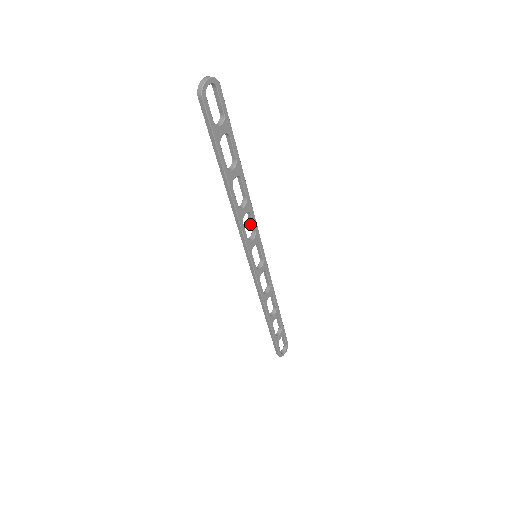
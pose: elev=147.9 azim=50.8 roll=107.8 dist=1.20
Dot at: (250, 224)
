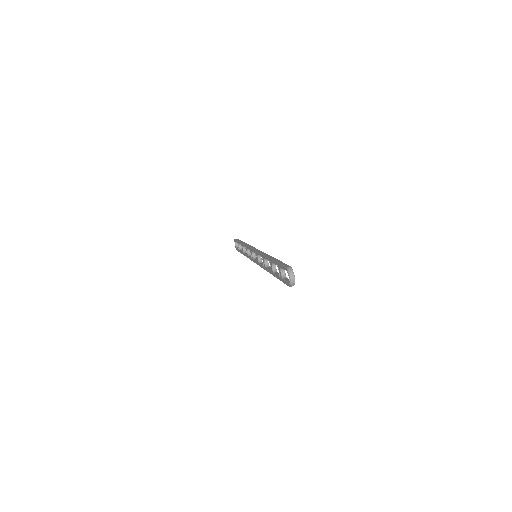
Dot at: occluded
